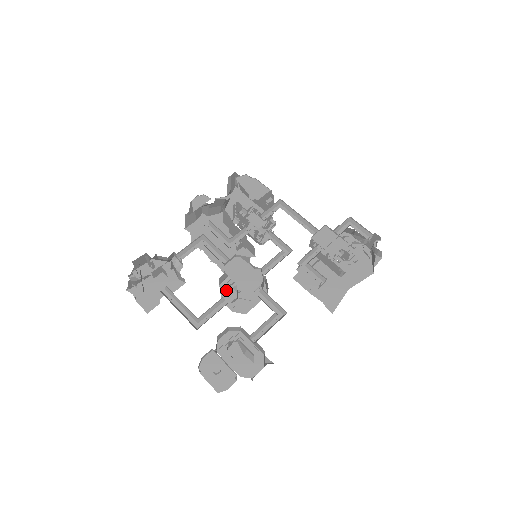
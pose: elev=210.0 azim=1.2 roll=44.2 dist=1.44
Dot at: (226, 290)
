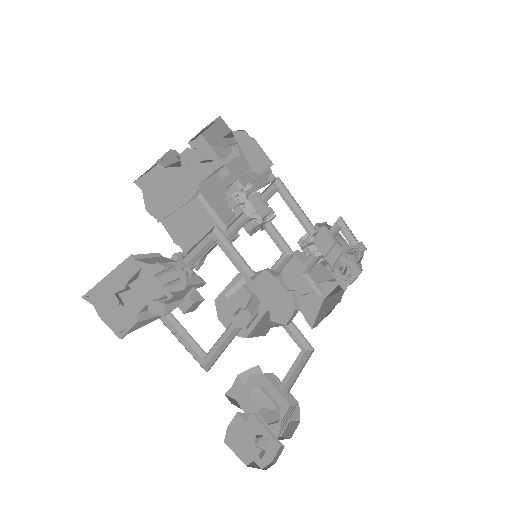
Dot at: occluded
